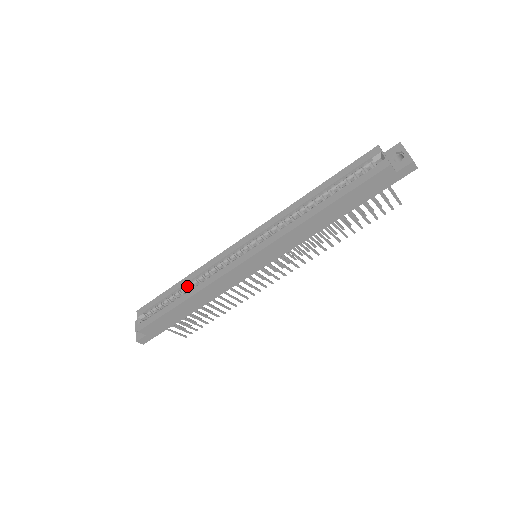
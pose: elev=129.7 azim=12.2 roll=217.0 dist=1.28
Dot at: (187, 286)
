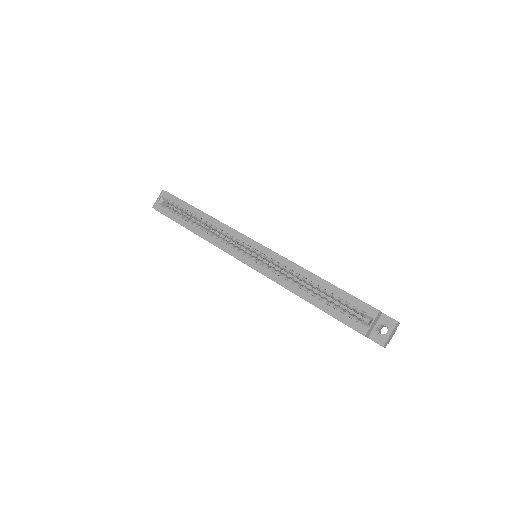
Dot at: (202, 221)
